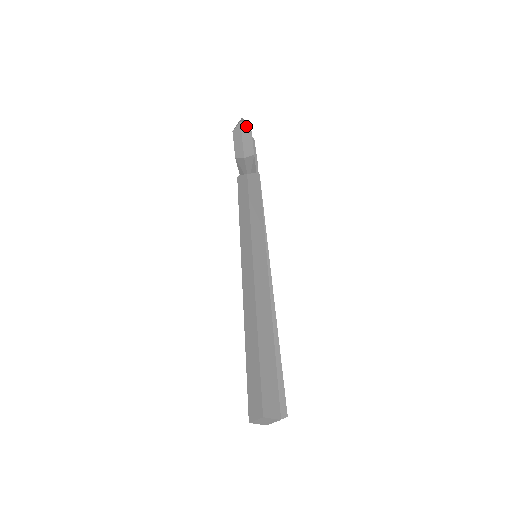
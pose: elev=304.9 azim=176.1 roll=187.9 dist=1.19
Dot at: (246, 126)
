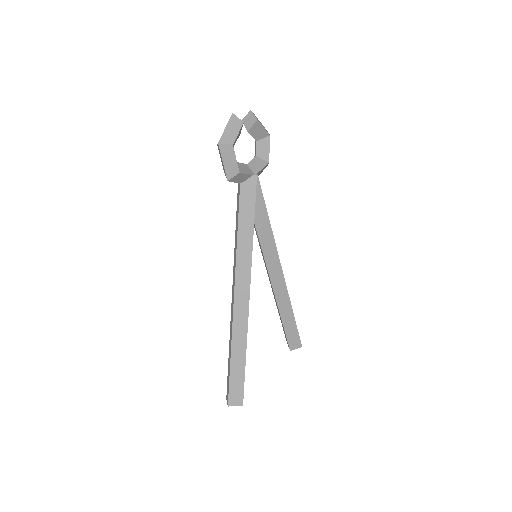
Dot at: (226, 145)
